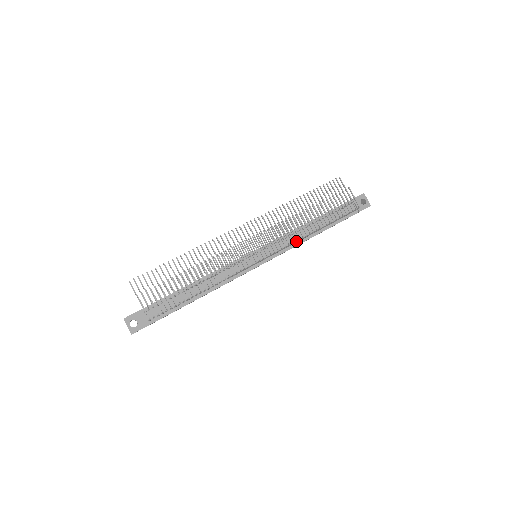
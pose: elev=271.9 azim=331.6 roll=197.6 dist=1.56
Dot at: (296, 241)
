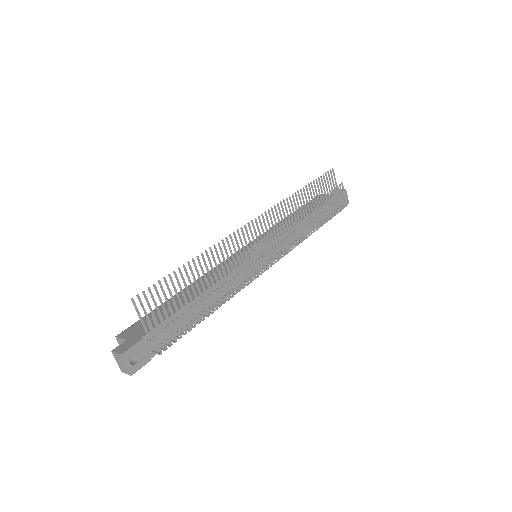
Dot at: (301, 242)
